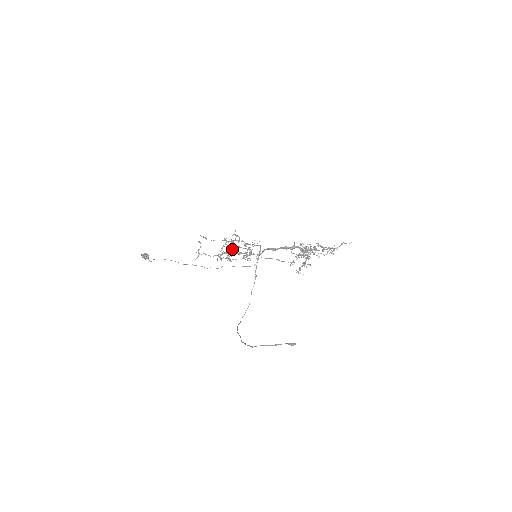
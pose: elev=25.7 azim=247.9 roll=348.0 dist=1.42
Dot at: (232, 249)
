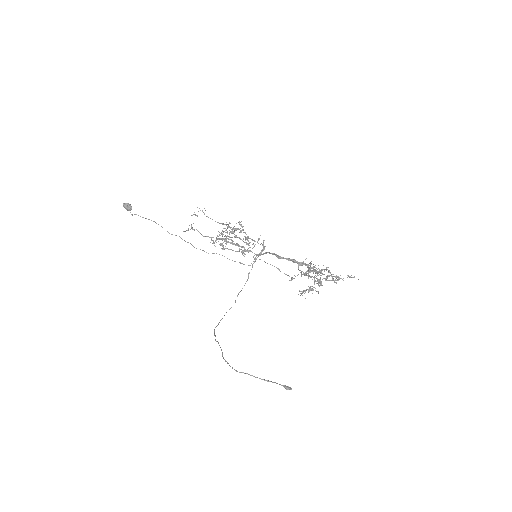
Dot at: (230, 237)
